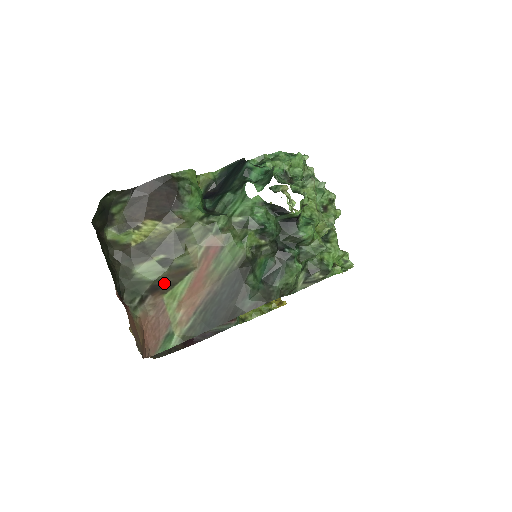
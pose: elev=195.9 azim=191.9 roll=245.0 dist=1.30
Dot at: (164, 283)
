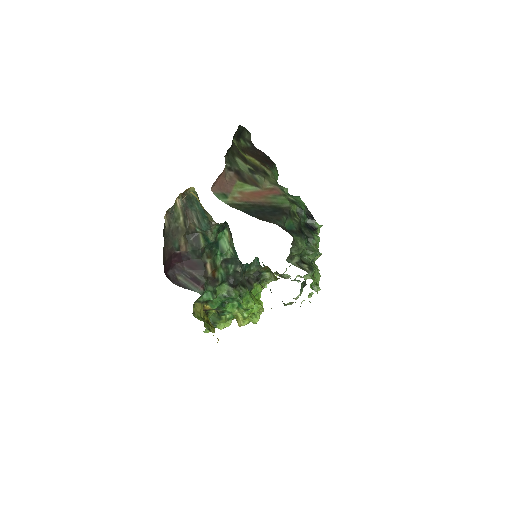
Dot at: (243, 177)
